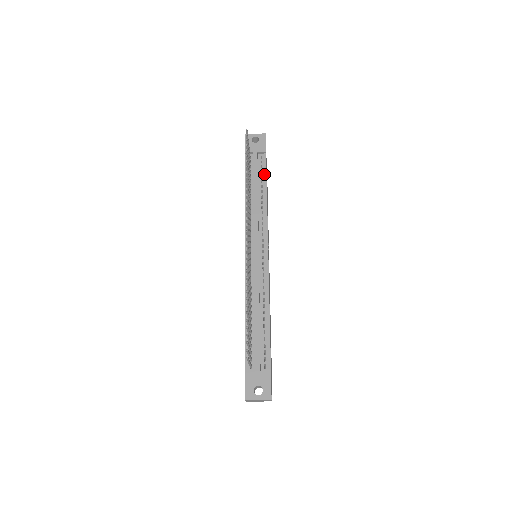
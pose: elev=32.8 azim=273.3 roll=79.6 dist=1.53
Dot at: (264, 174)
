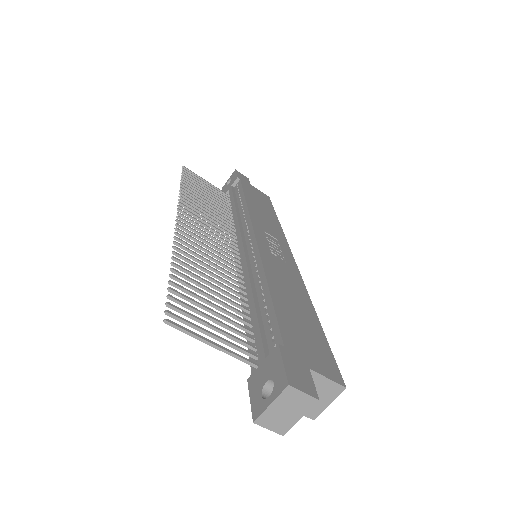
Dot at: (241, 191)
